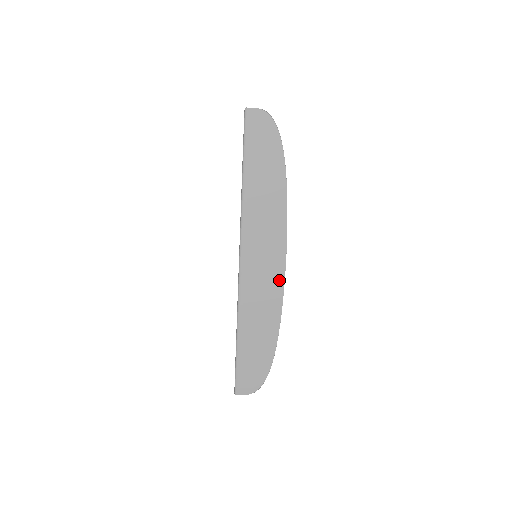
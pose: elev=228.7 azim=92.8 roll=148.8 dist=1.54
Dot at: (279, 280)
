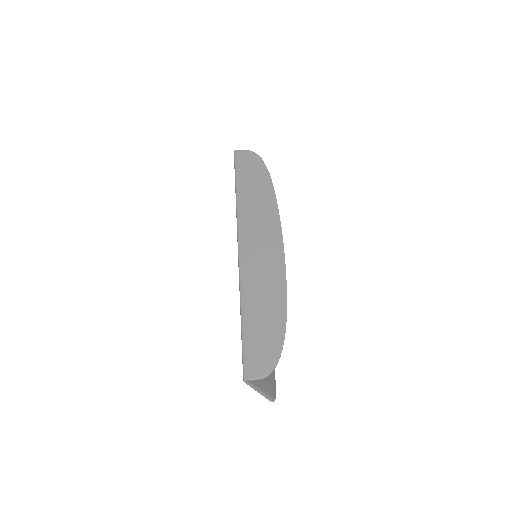
Dot at: (279, 255)
